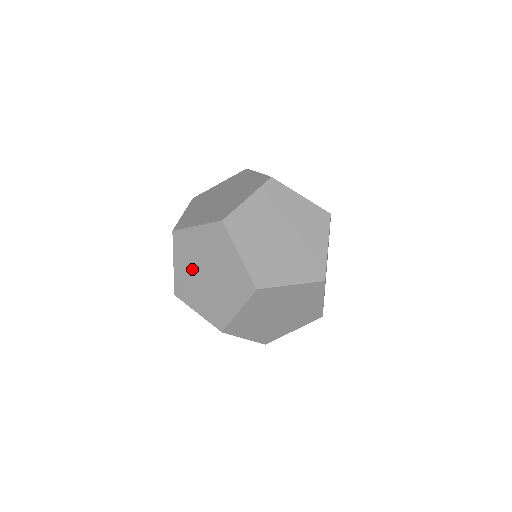
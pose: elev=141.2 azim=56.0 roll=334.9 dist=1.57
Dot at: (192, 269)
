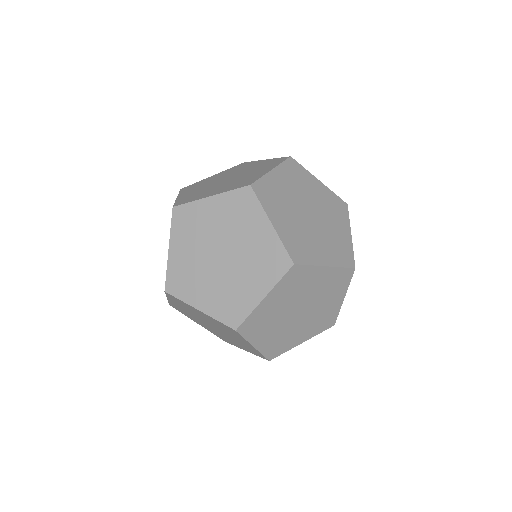
Dot at: occluded
